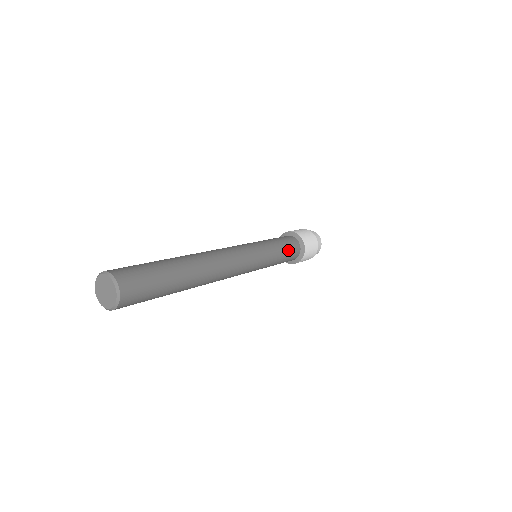
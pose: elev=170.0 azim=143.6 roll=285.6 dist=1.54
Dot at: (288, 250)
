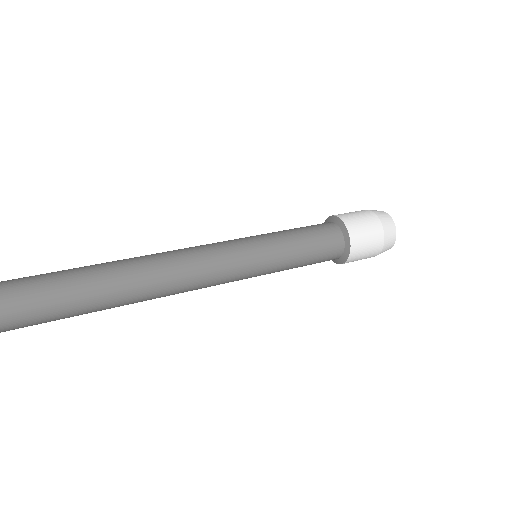
Dot at: (313, 260)
